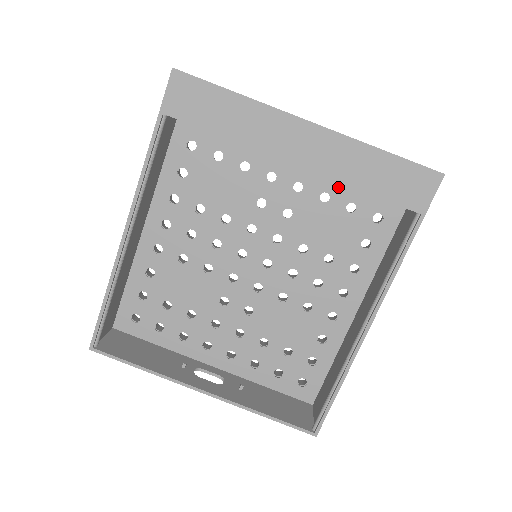
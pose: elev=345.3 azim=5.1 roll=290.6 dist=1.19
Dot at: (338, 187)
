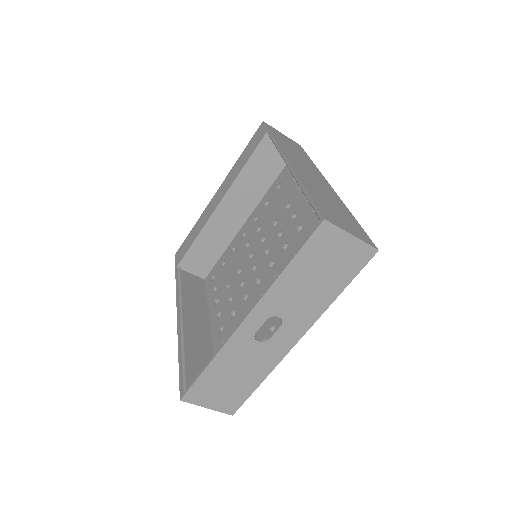
Dot at: (268, 194)
